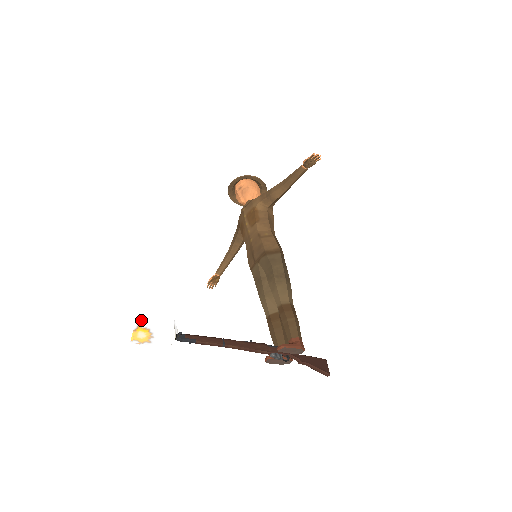
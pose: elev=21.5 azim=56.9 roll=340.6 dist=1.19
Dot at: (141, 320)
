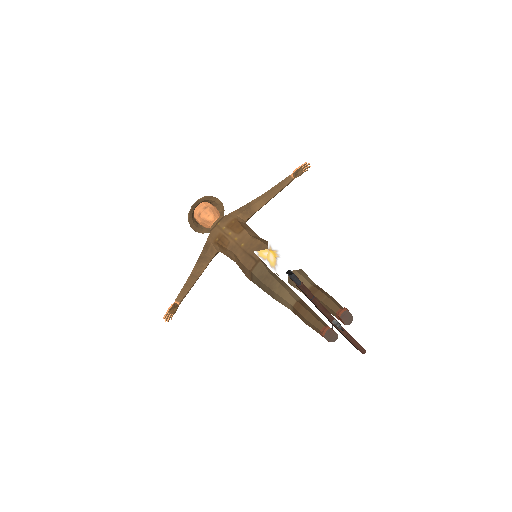
Dot at: (270, 240)
